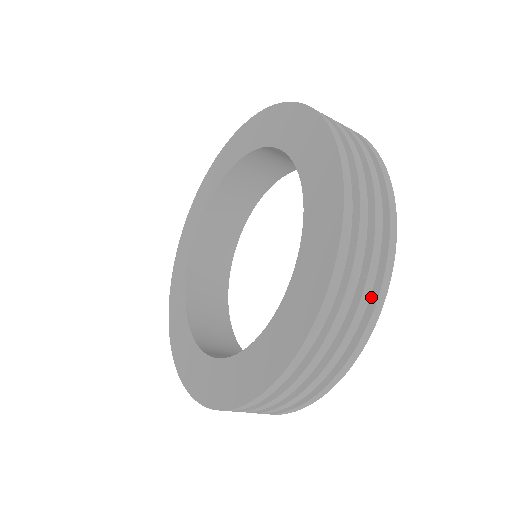
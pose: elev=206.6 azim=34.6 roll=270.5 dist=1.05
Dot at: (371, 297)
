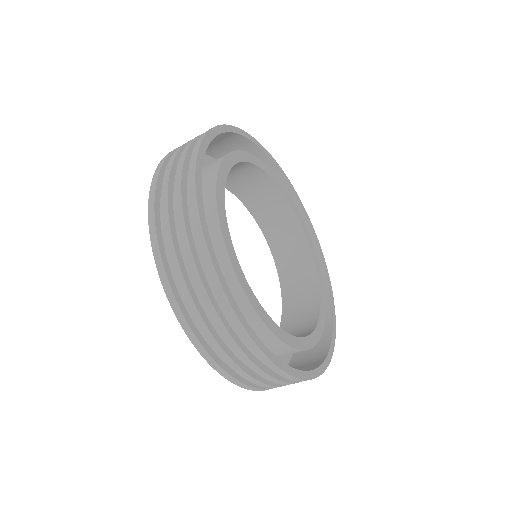
Dot at: occluded
